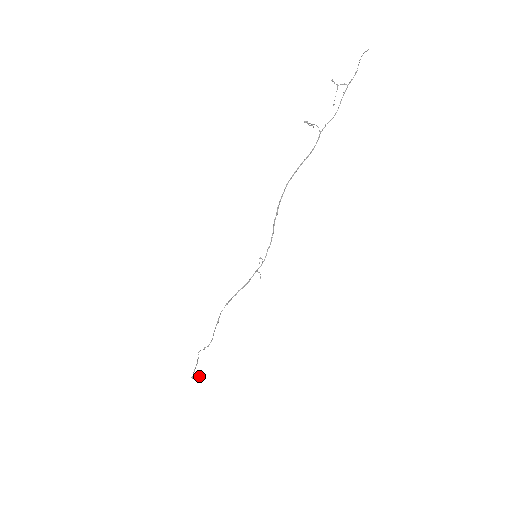
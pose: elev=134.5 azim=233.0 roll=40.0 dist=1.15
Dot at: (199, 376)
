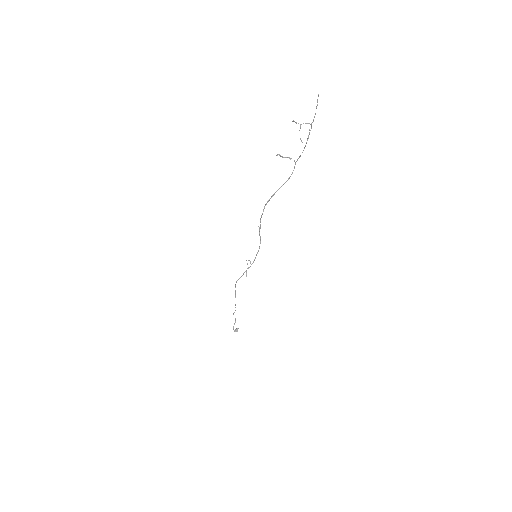
Dot at: occluded
